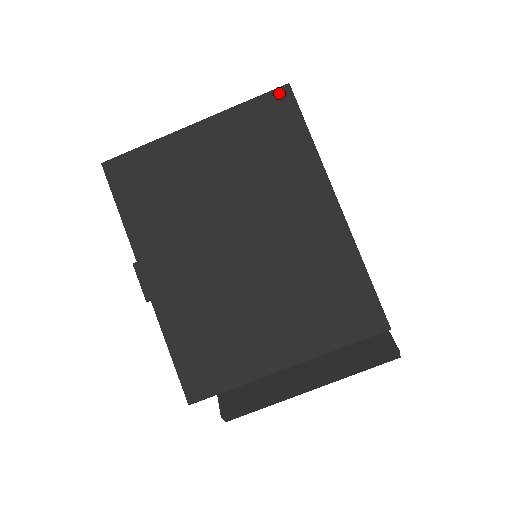
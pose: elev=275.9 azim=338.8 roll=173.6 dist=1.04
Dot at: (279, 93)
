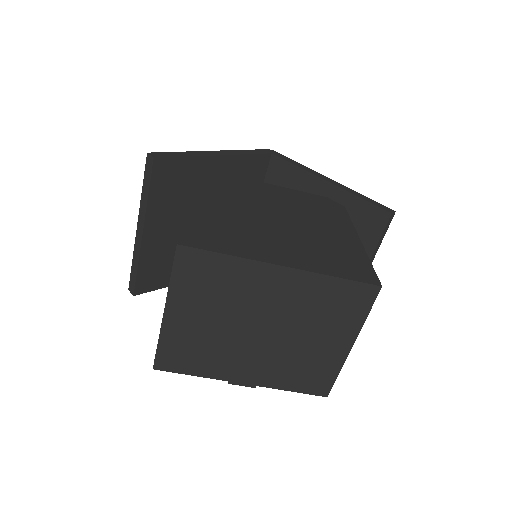
Dot at: (180, 255)
